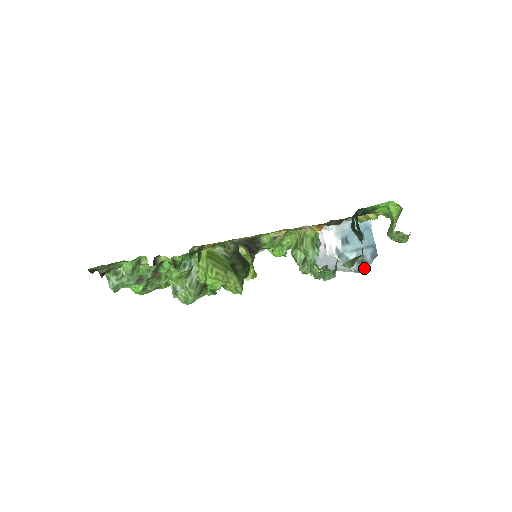
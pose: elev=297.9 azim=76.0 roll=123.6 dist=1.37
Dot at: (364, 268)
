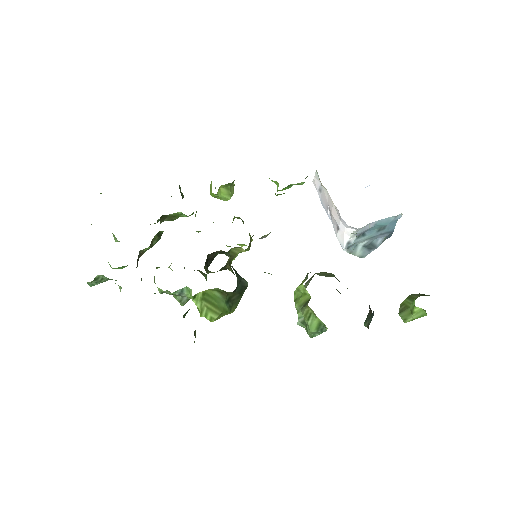
Dot at: (369, 252)
